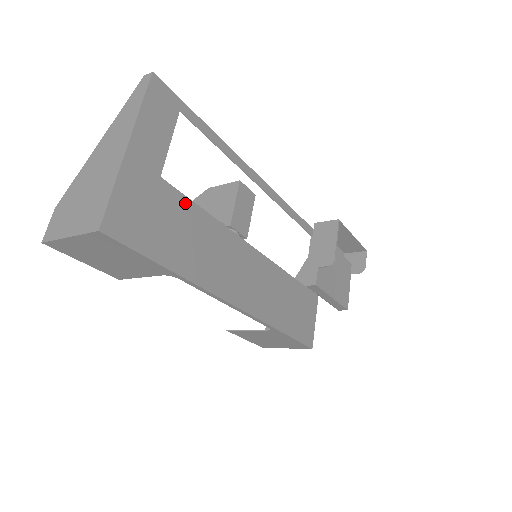
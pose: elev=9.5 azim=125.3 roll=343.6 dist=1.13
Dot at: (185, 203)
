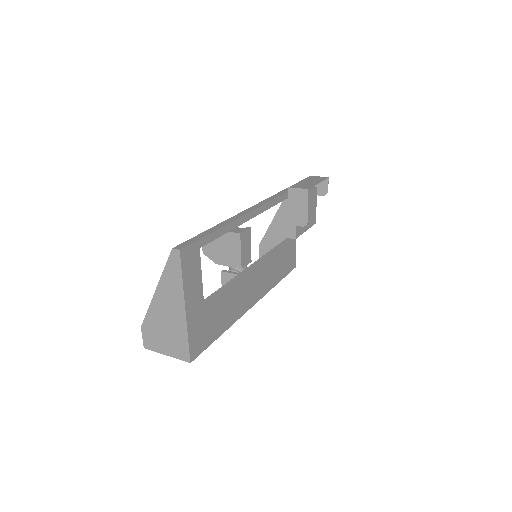
Dot at: (218, 294)
